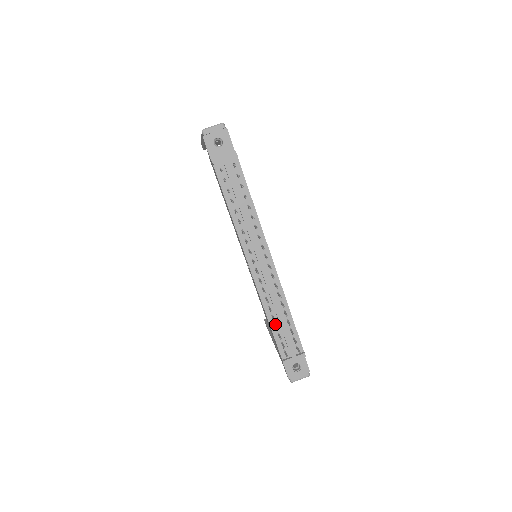
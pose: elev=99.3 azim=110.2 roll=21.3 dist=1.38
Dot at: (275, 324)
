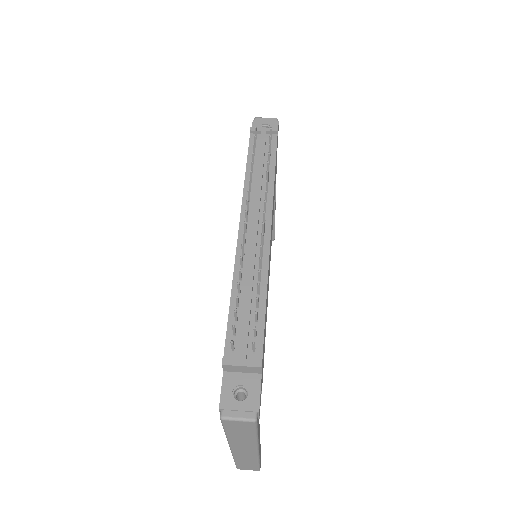
Dot at: (238, 304)
